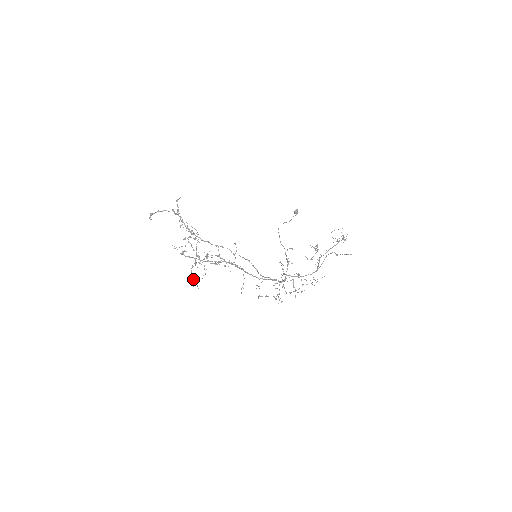
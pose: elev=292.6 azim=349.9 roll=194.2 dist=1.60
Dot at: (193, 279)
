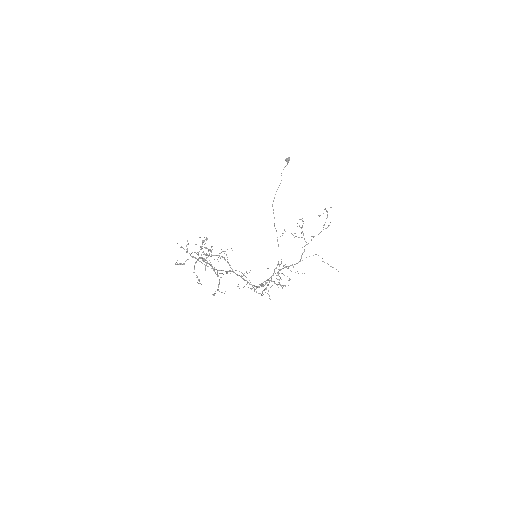
Dot at: occluded
